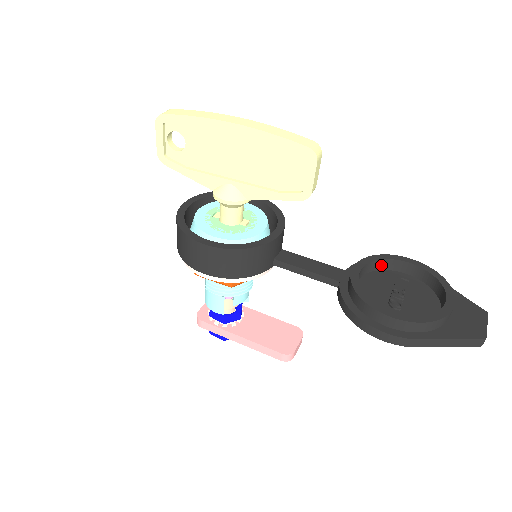
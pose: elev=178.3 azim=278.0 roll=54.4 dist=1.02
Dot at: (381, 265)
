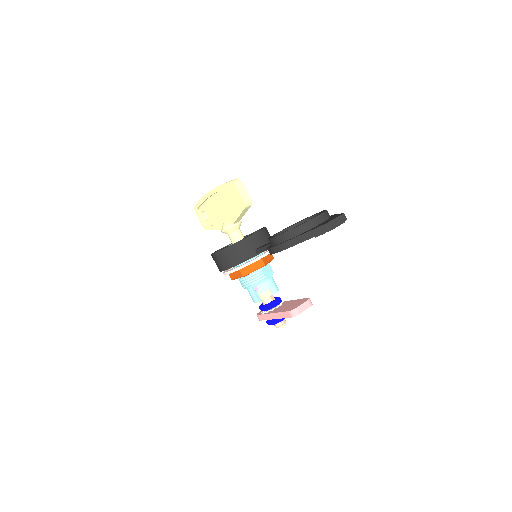
Dot at: occluded
